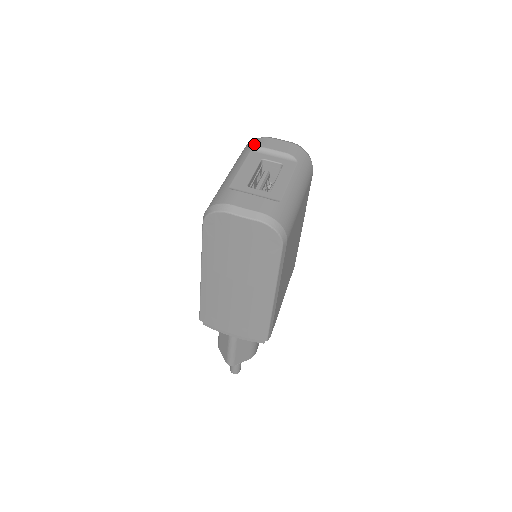
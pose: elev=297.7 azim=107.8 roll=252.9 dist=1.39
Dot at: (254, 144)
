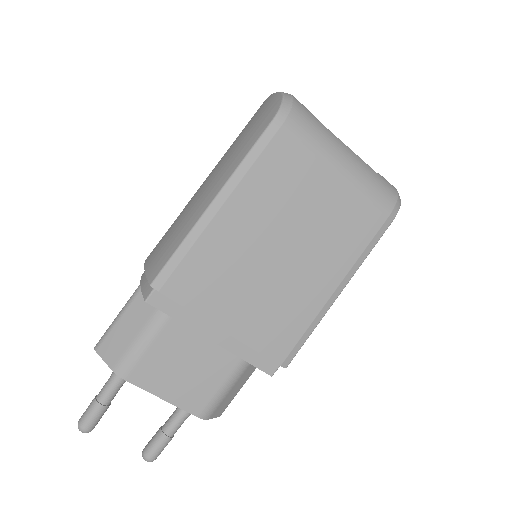
Dot at: occluded
